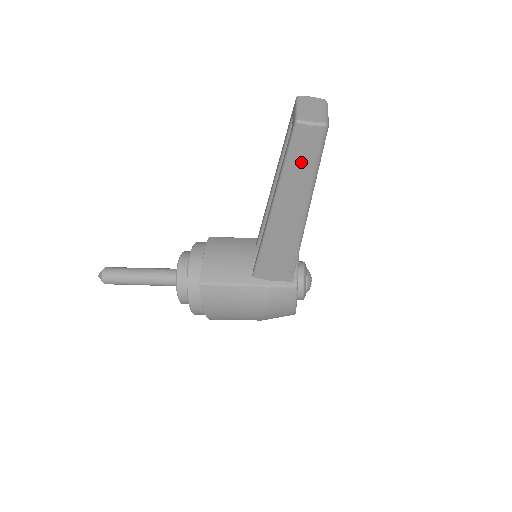
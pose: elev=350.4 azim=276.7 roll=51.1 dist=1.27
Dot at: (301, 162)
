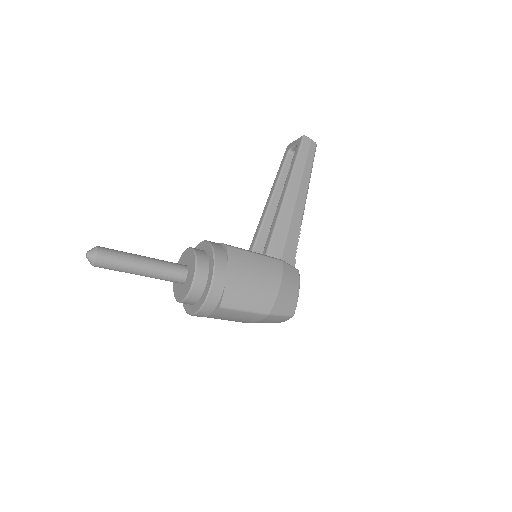
Dot at: (306, 159)
